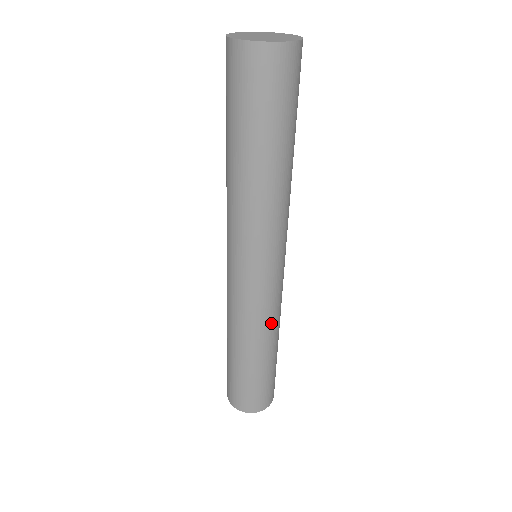
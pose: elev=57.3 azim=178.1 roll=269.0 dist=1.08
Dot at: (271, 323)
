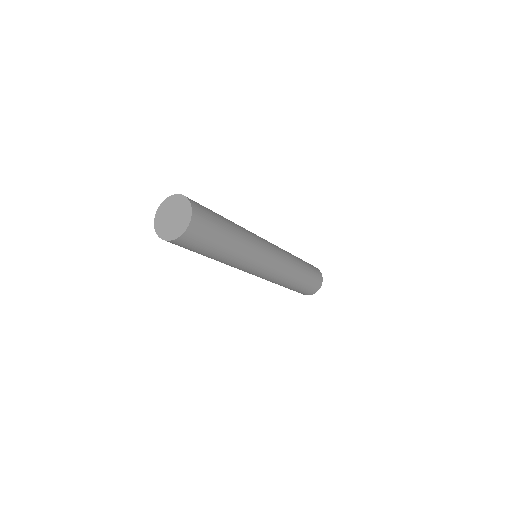
Dot at: (291, 265)
